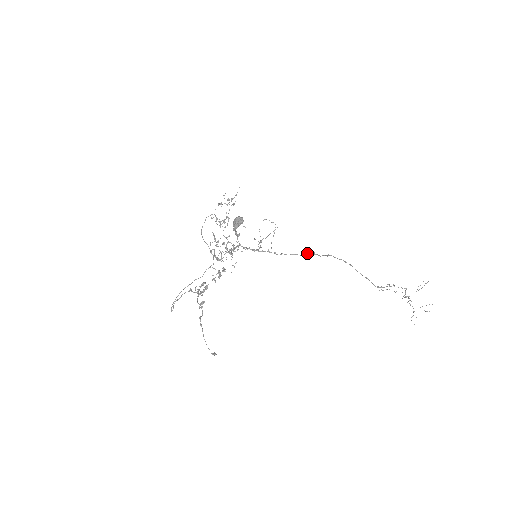
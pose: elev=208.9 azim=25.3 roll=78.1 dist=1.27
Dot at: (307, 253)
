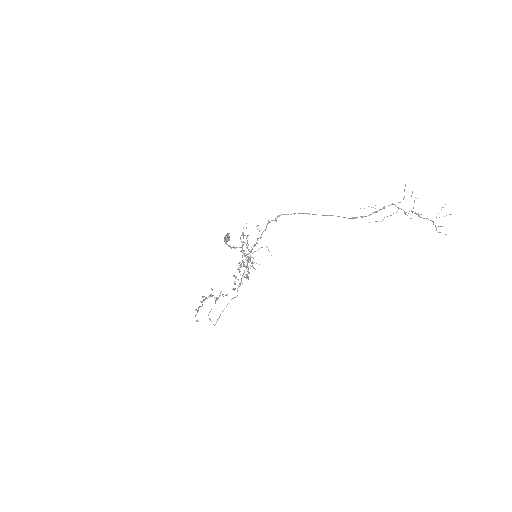
Dot at: (266, 225)
